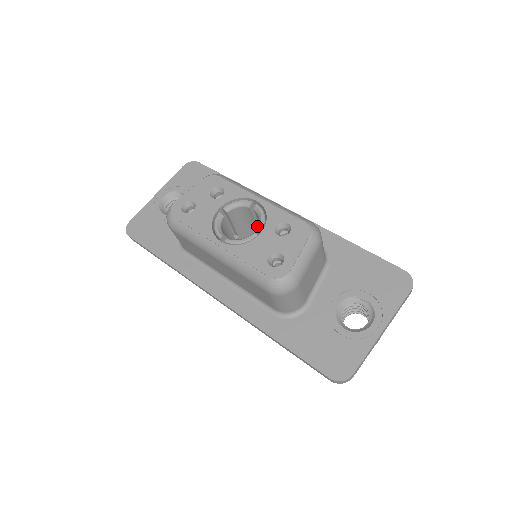
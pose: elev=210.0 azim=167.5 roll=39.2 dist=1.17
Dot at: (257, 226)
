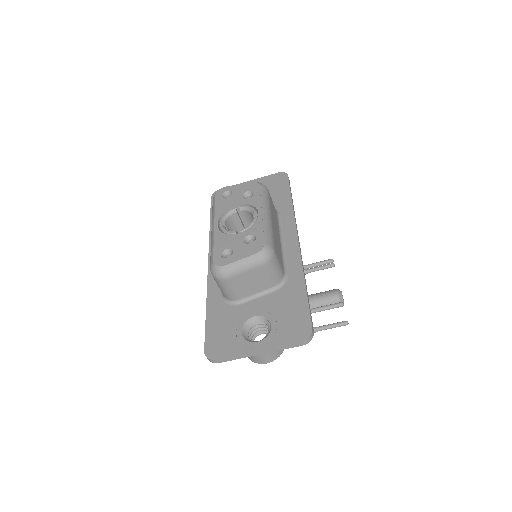
Dot at: occluded
